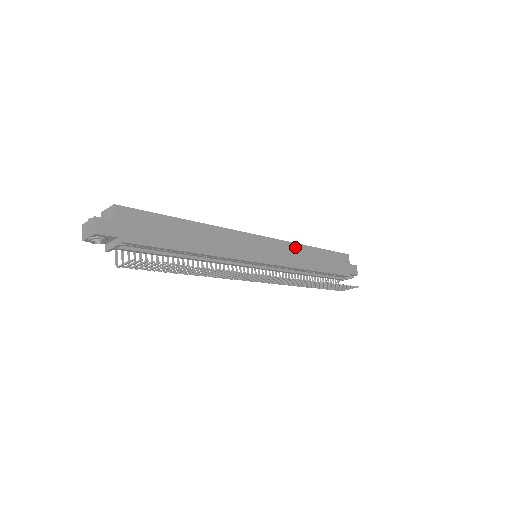
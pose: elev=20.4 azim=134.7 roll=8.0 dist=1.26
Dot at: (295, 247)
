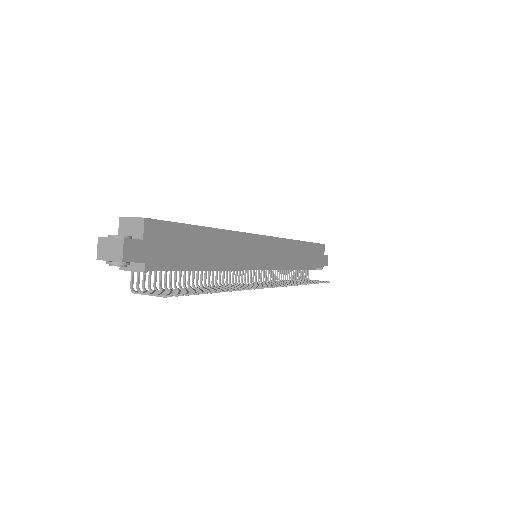
Dot at: (290, 244)
